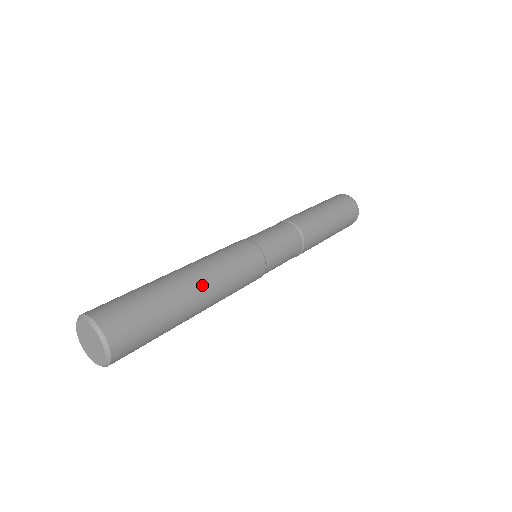
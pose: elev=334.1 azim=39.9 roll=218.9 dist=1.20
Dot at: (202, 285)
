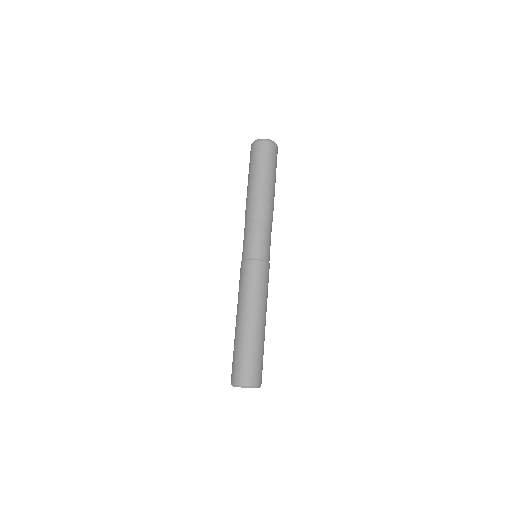
Dot at: (258, 317)
